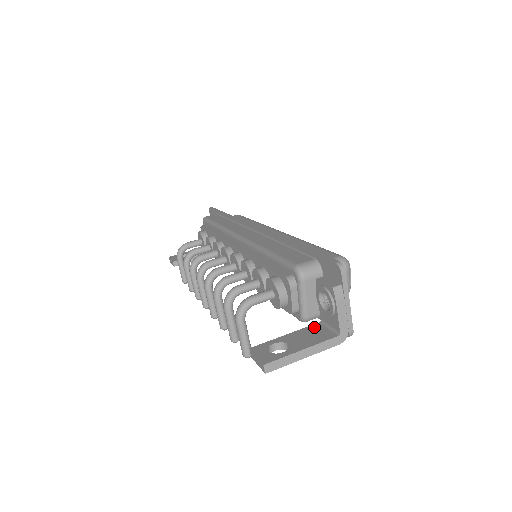
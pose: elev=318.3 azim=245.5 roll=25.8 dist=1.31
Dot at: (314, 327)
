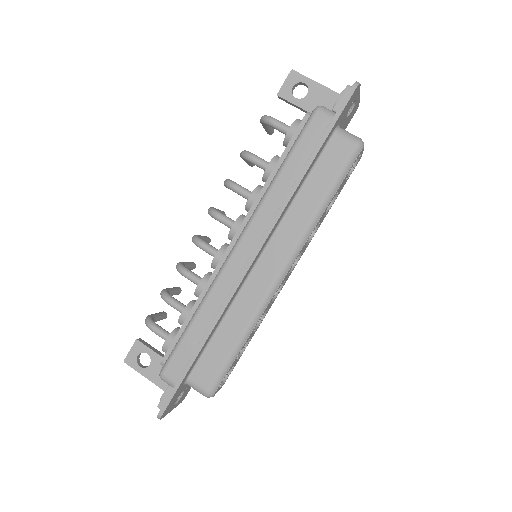
Dot at: occluded
